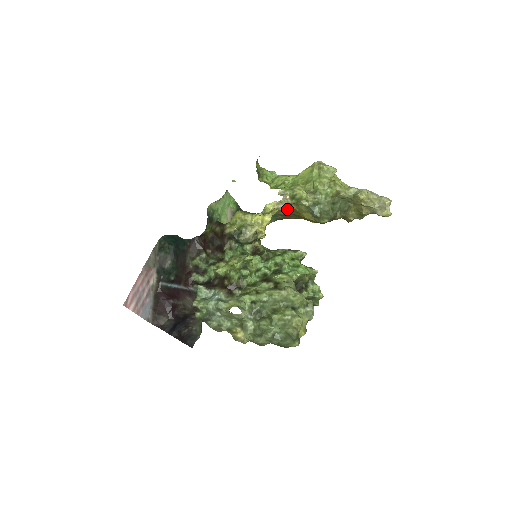
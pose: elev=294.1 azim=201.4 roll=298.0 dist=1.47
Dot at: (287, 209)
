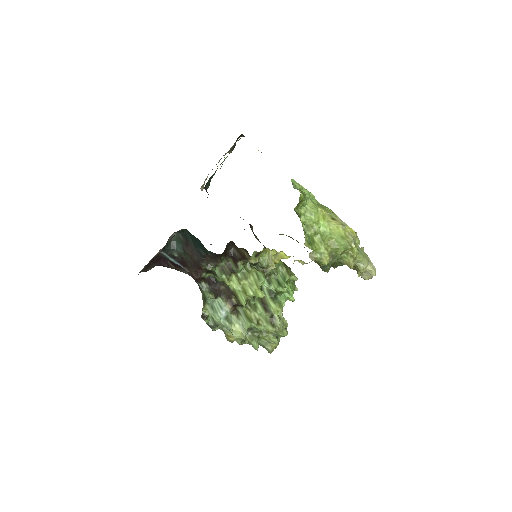
Dot at: occluded
